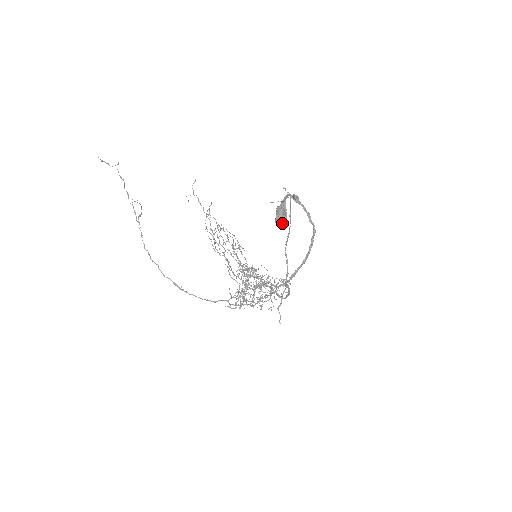
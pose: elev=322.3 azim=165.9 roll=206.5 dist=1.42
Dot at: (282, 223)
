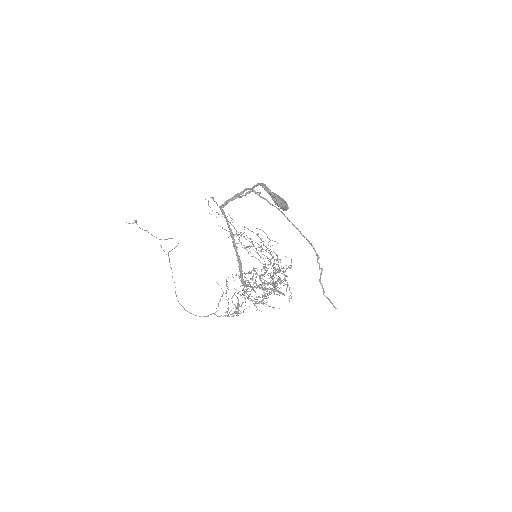
Dot at: (283, 208)
